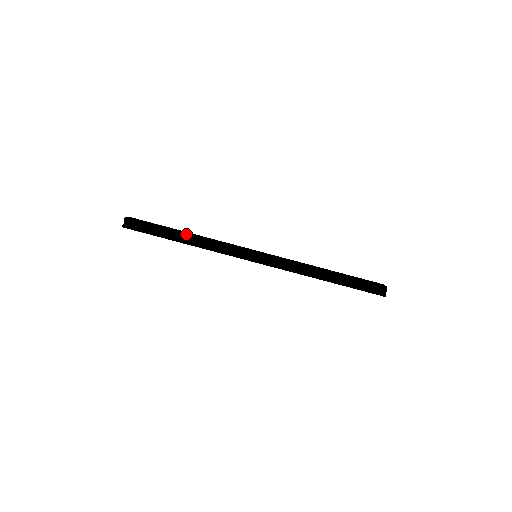
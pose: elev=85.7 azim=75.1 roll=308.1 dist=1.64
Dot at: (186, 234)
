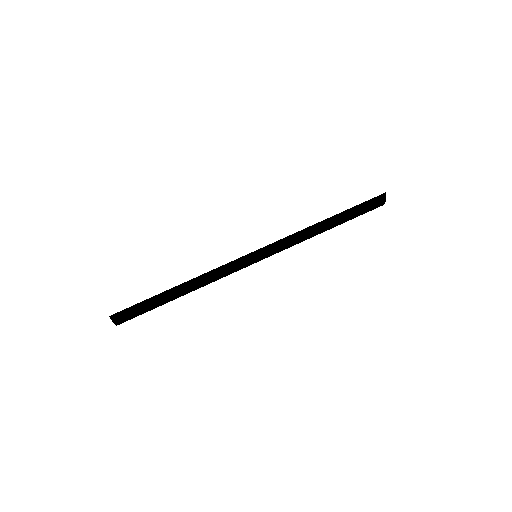
Dot at: occluded
